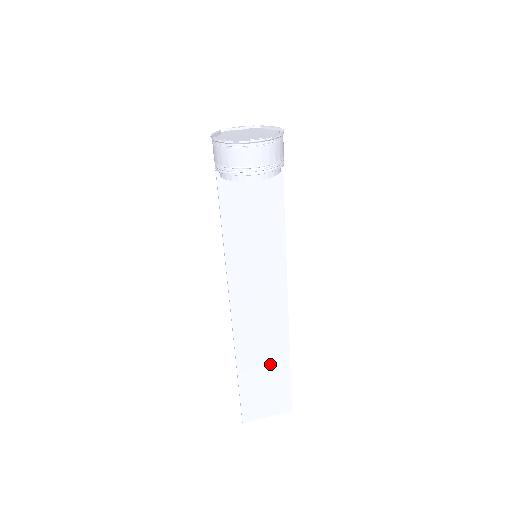
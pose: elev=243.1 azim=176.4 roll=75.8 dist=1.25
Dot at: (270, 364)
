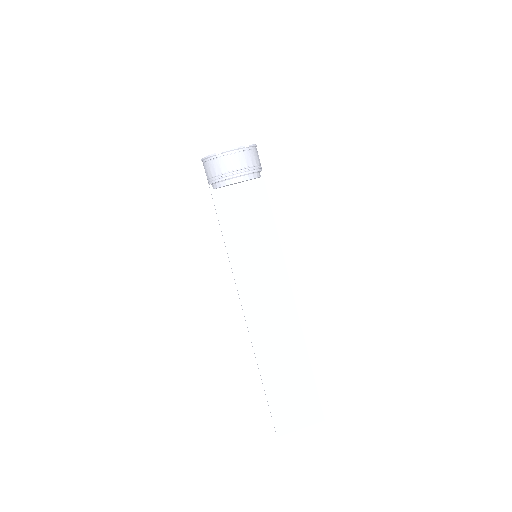
Dot at: (291, 366)
